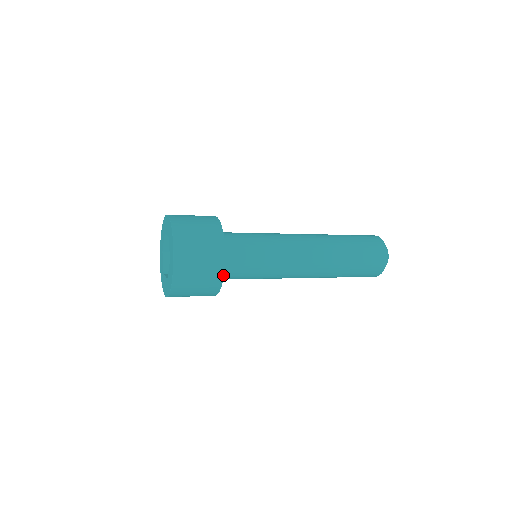
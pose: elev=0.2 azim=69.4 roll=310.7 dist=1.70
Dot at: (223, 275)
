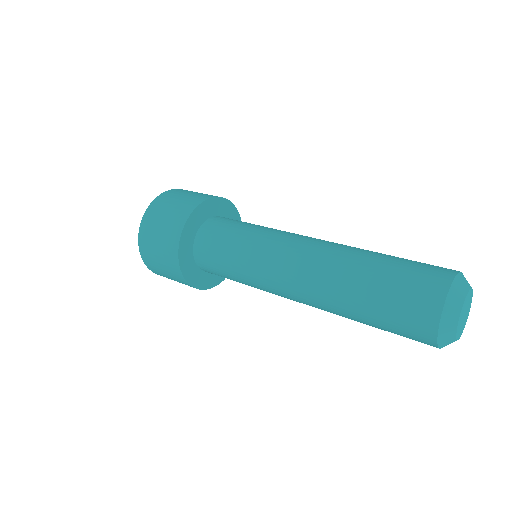
Dot at: (193, 287)
